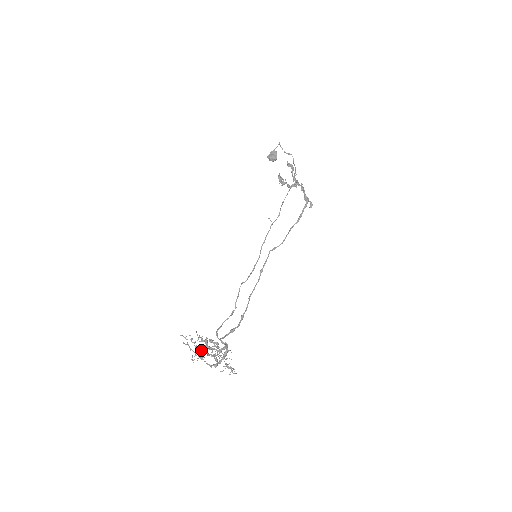
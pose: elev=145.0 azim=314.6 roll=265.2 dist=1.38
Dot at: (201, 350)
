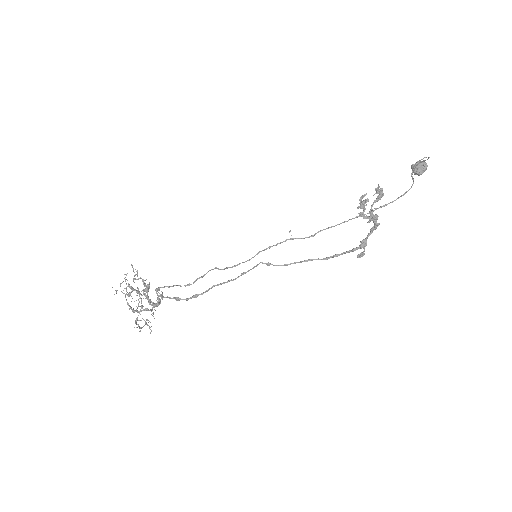
Dot at: (131, 289)
